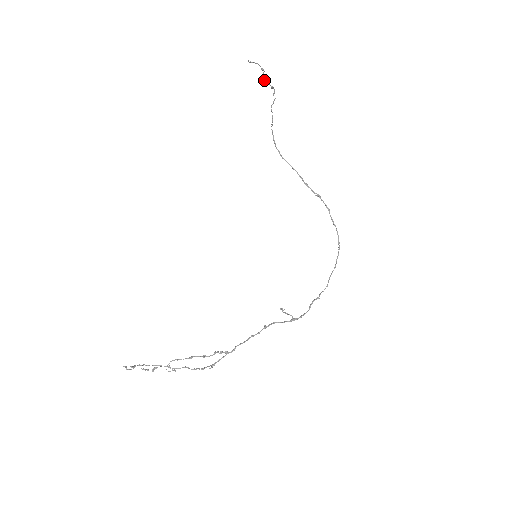
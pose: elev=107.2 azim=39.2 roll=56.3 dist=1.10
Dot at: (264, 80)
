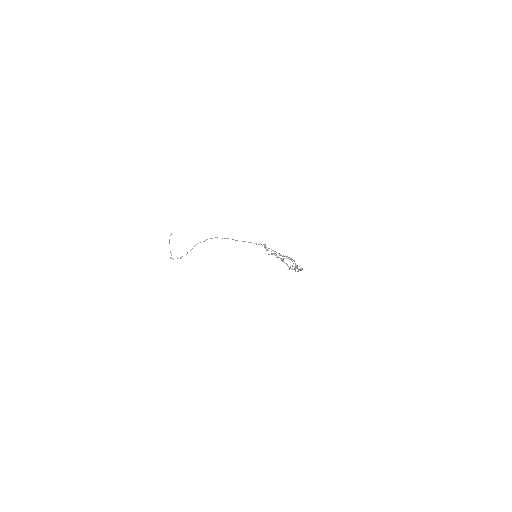
Dot at: (173, 259)
